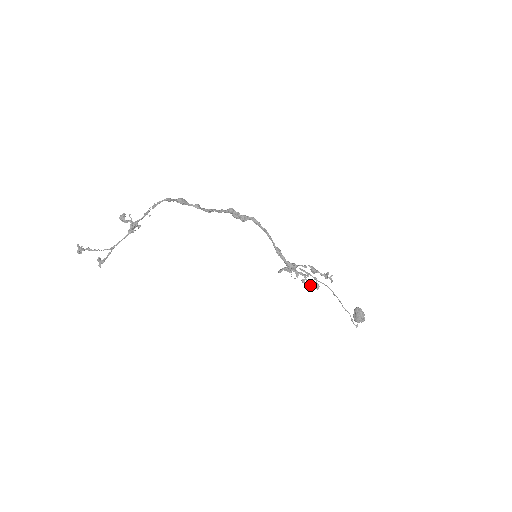
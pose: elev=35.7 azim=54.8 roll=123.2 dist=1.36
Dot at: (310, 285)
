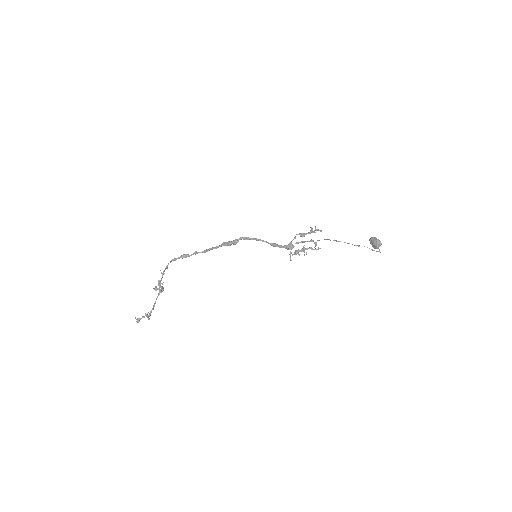
Dot at: occluded
